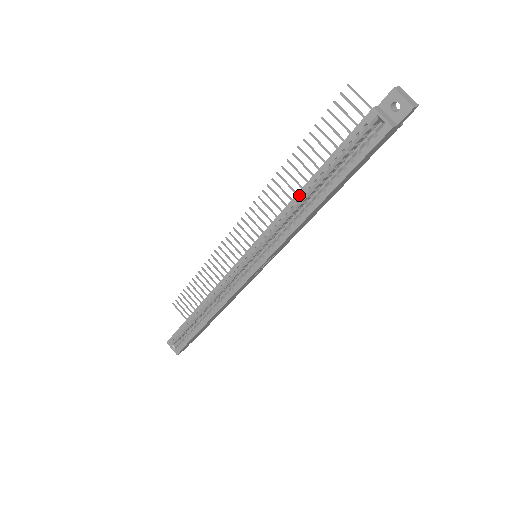
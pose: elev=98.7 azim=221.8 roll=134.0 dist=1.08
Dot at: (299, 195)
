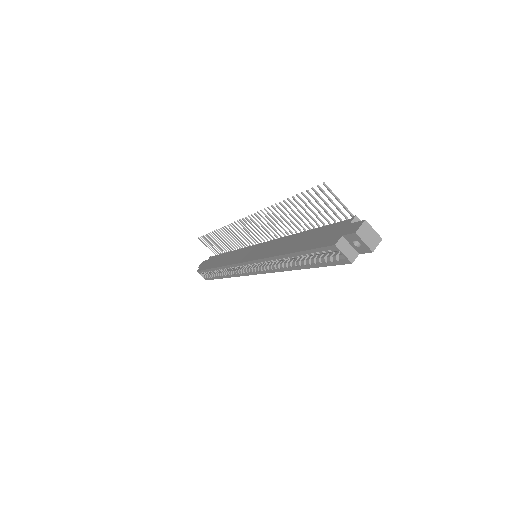
Dot at: (281, 257)
